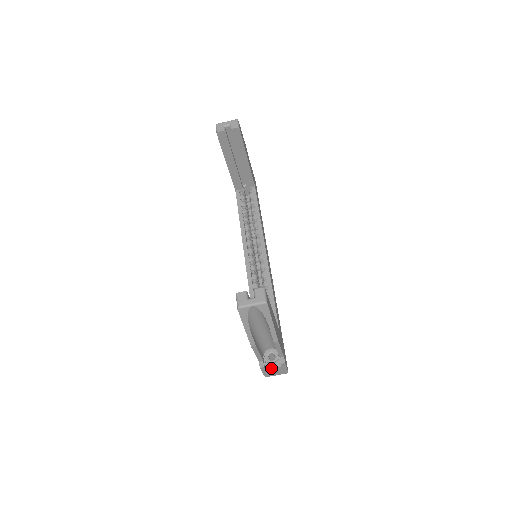
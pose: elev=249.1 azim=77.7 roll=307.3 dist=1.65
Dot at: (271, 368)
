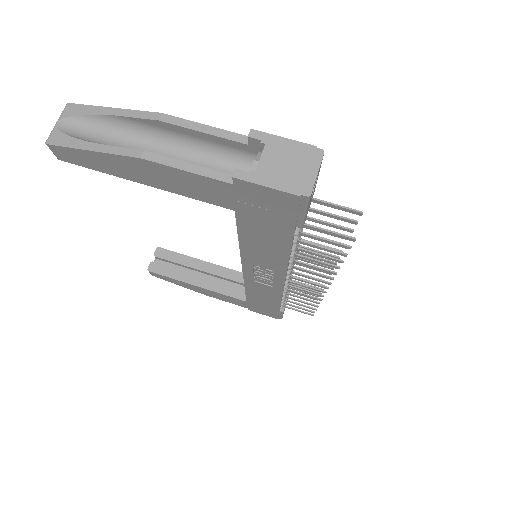
Dot at: (258, 163)
